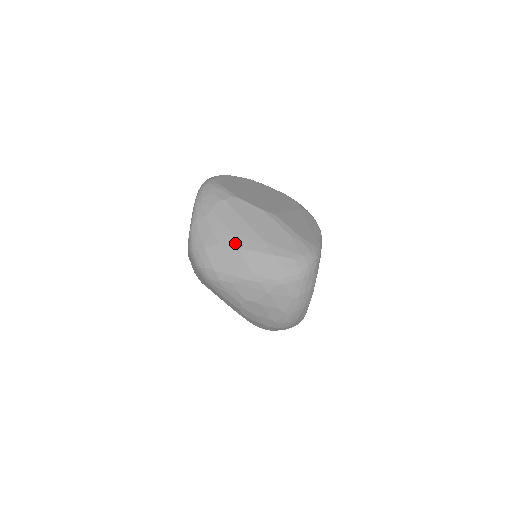
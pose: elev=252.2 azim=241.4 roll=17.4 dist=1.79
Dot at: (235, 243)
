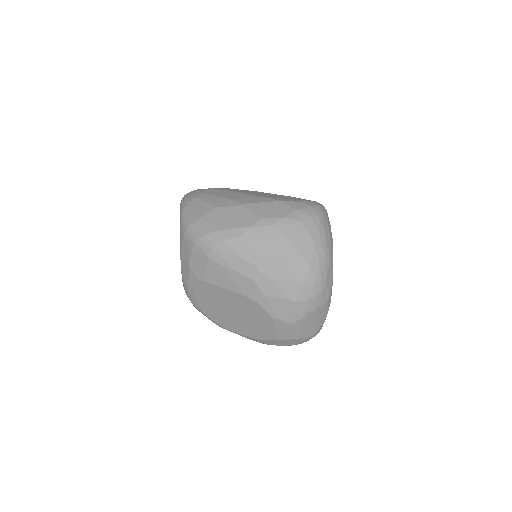
Dot at: (235, 202)
